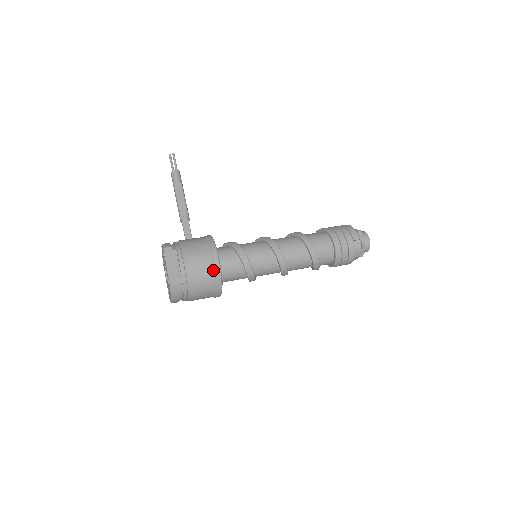
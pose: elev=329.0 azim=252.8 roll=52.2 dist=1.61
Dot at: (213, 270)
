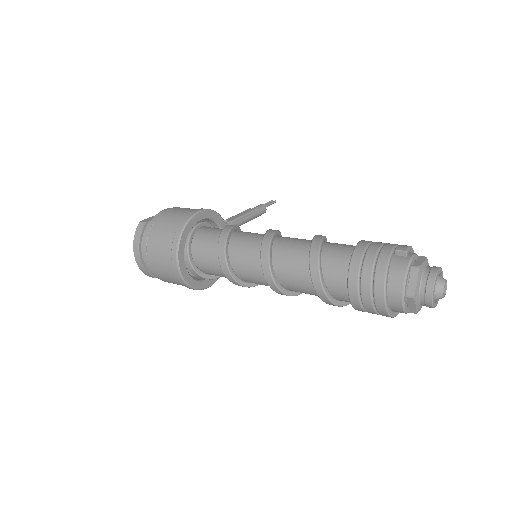
Dot at: (182, 220)
